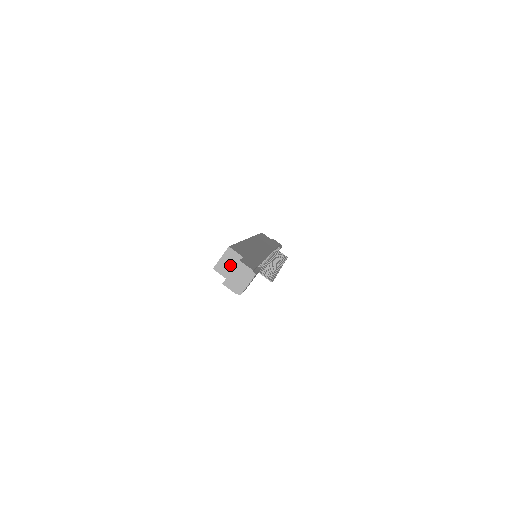
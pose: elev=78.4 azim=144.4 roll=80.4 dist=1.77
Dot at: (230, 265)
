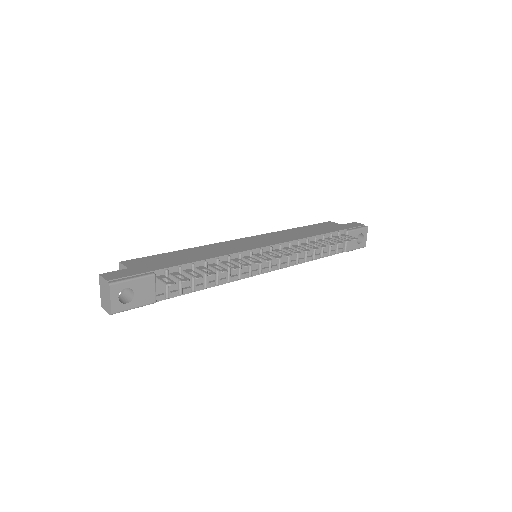
Dot at: occluded
